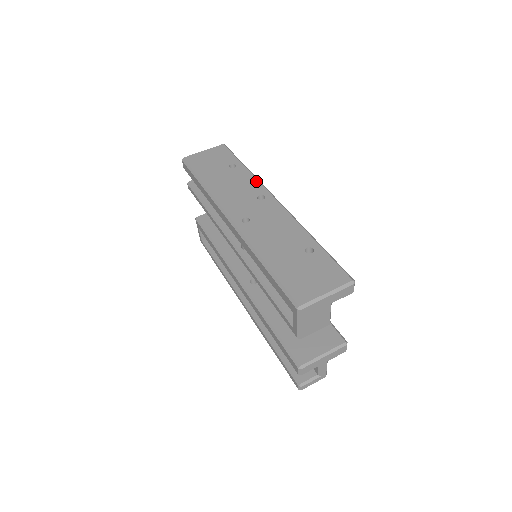
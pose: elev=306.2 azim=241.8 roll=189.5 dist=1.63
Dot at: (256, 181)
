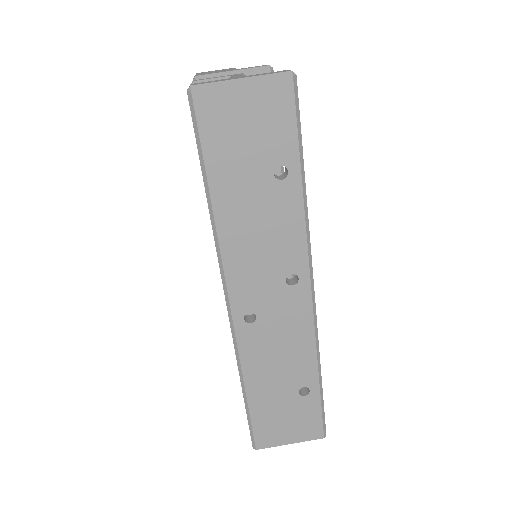
Dot at: (303, 237)
